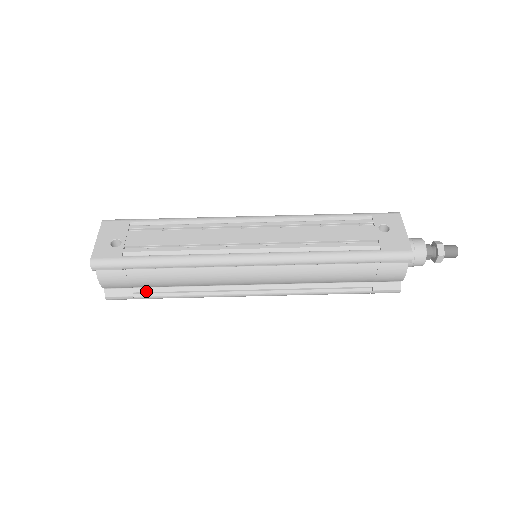
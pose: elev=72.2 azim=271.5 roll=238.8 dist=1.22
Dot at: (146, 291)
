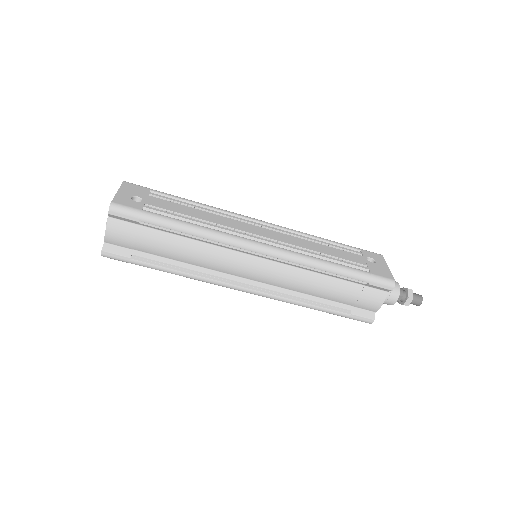
Dot at: (145, 257)
